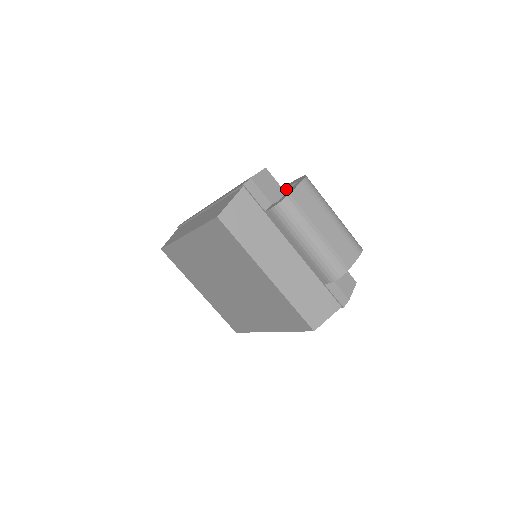
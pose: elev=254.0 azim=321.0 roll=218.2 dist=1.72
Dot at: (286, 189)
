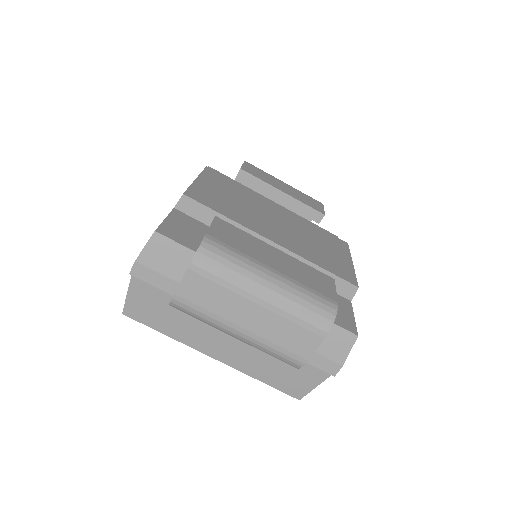
Dot at: occluded
